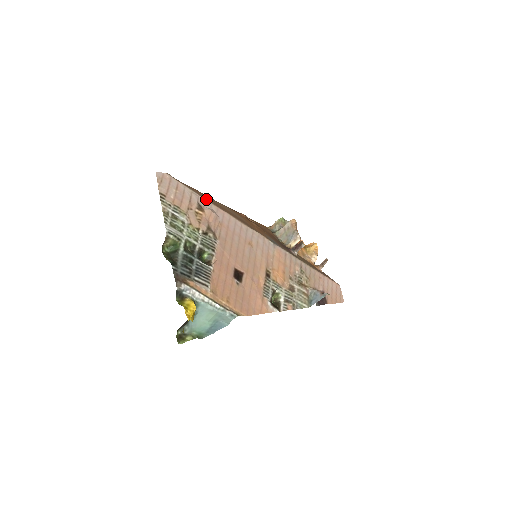
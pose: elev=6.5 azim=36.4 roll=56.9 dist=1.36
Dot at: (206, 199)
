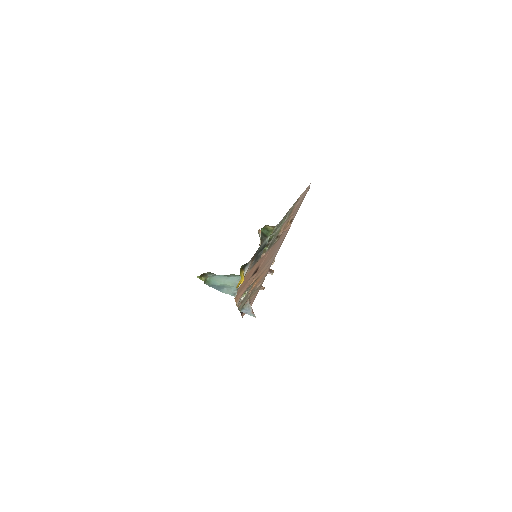
Dot at: (295, 215)
